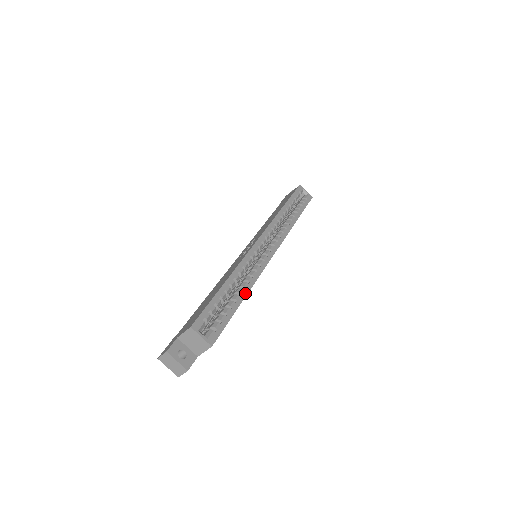
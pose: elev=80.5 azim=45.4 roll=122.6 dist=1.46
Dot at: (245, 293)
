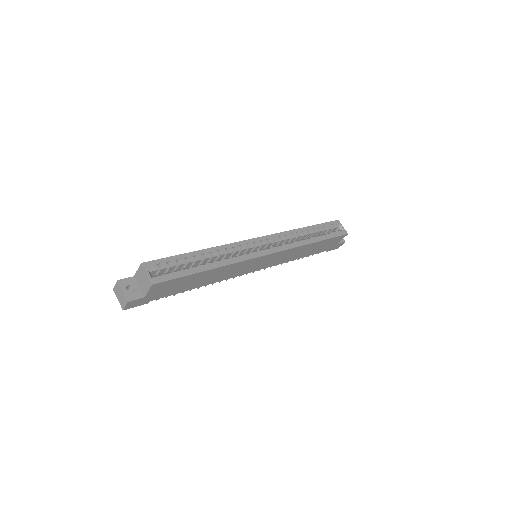
Dot at: (215, 266)
